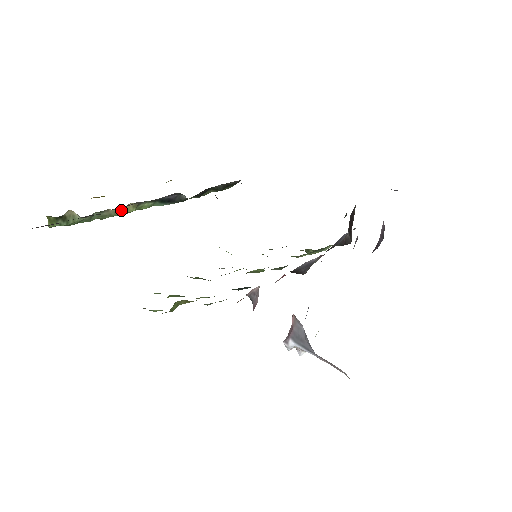
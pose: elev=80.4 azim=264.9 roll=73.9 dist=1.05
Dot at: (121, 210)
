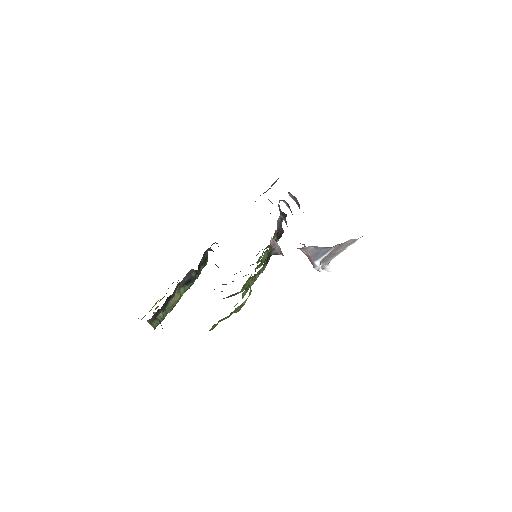
Dot at: (174, 299)
